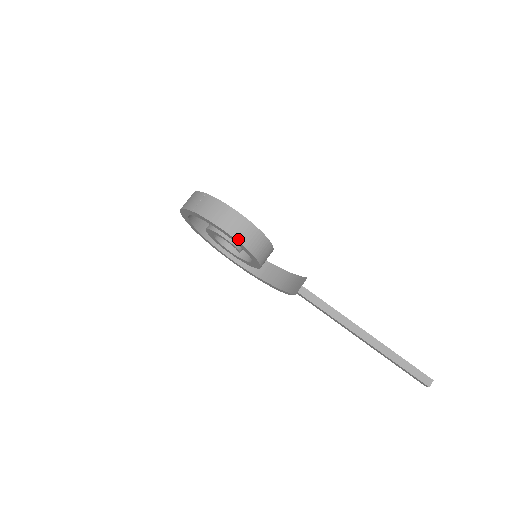
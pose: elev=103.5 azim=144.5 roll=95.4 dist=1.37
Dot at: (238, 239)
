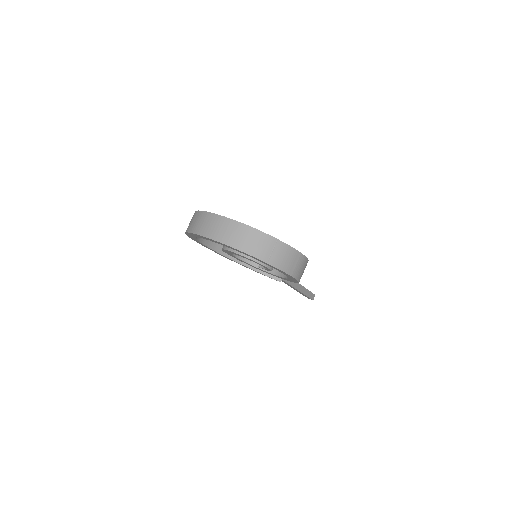
Dot at: occluded
